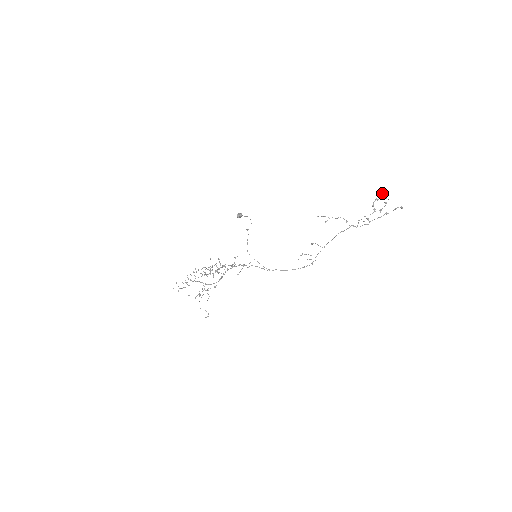
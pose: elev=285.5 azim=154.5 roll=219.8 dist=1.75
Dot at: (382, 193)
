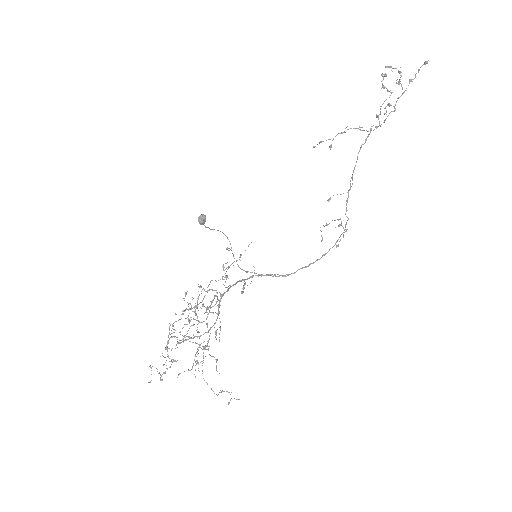
Dot at: (385, 66)
